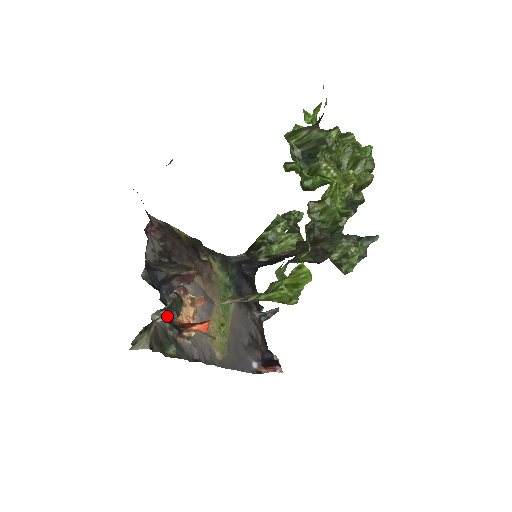
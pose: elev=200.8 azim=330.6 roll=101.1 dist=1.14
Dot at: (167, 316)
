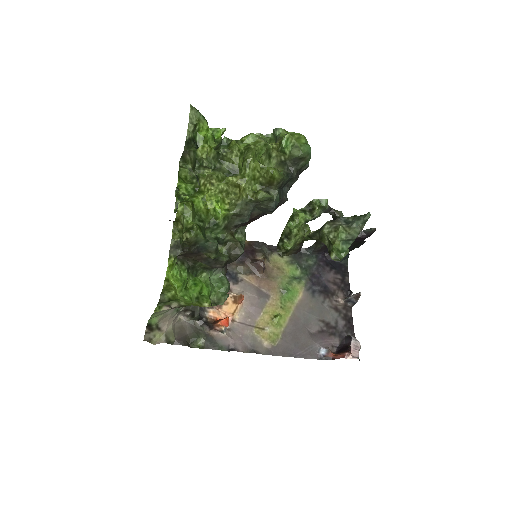
Dot at: (190, 316)
